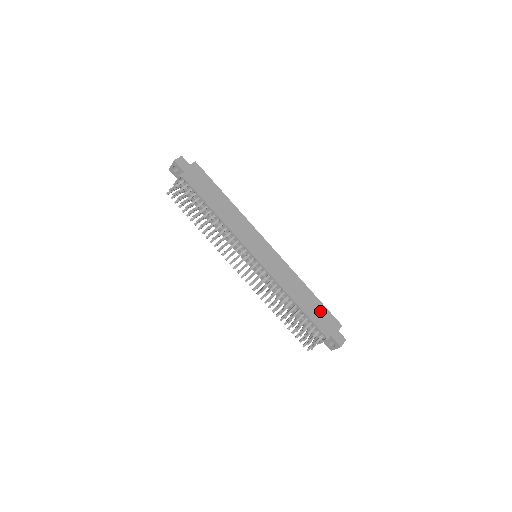
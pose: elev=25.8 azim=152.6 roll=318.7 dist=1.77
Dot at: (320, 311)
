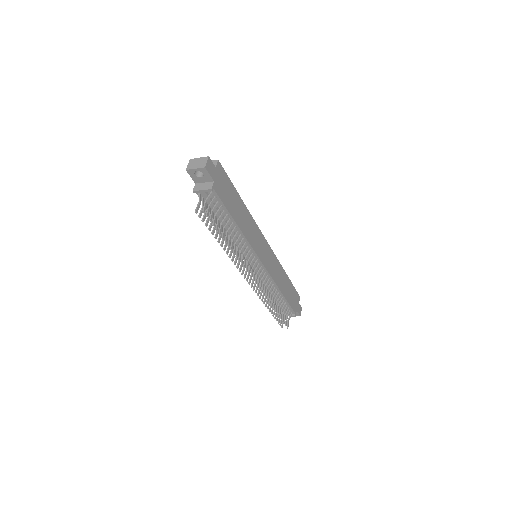
Dot at: (292, 292)
